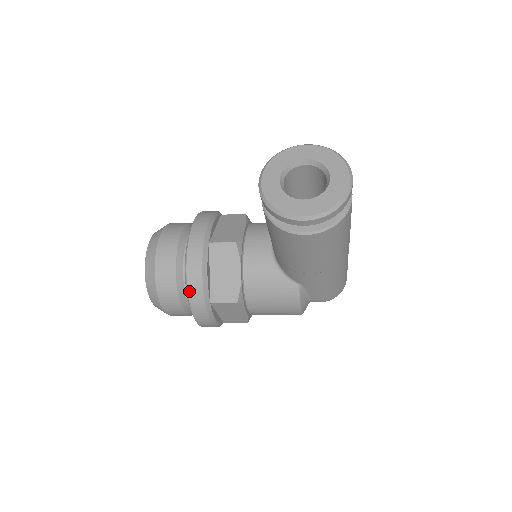
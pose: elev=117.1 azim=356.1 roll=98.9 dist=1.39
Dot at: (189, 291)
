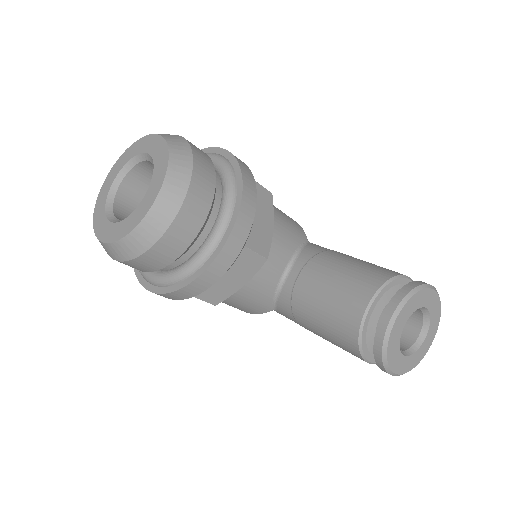
Dot at: (186, 287)
